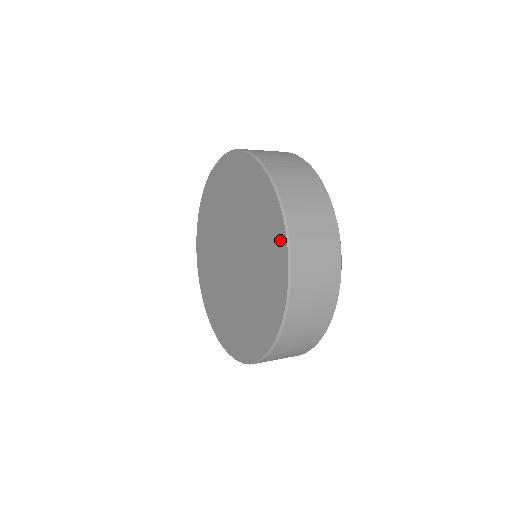
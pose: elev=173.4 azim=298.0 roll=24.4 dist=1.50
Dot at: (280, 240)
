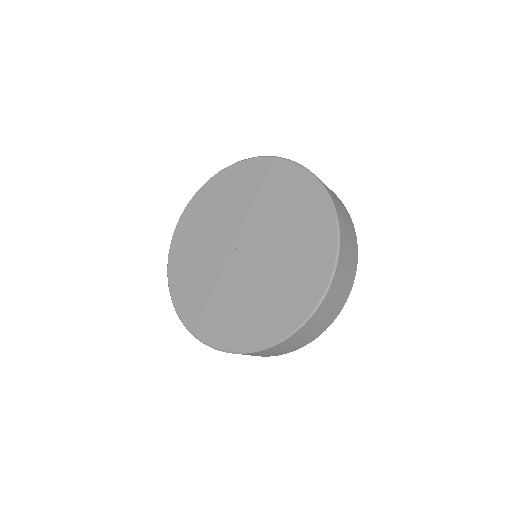
Dot at: (305, 182)
